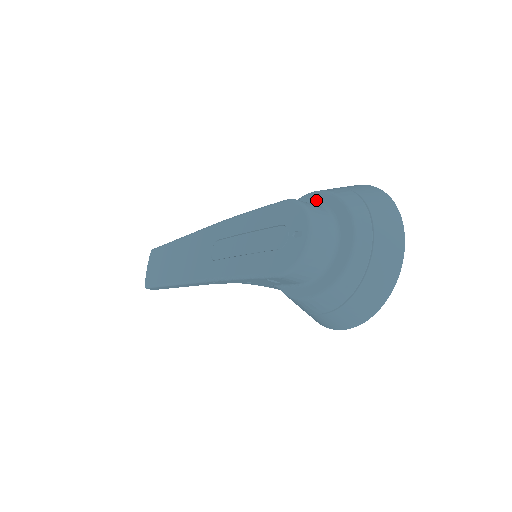
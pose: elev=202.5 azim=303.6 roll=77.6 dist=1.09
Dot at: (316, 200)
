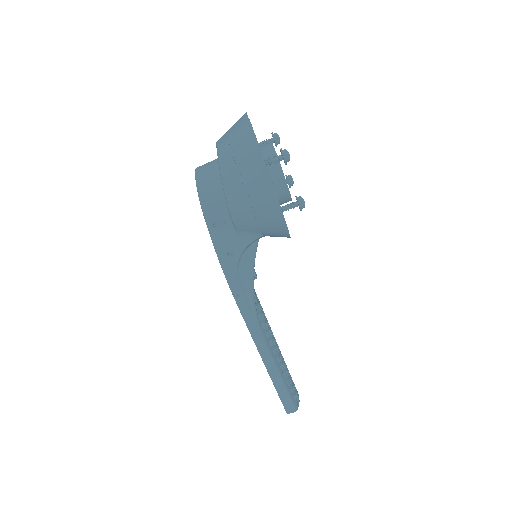
Dot at: occluded
